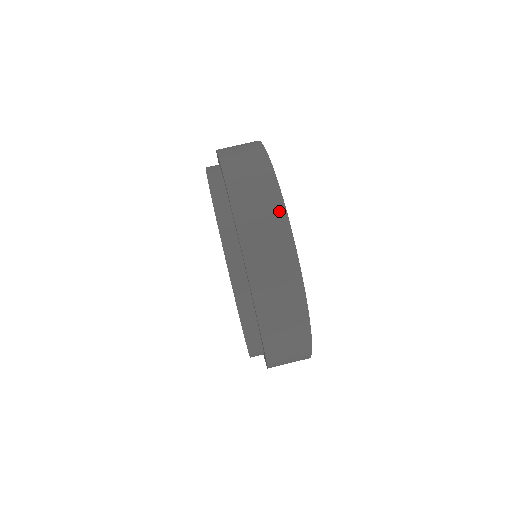
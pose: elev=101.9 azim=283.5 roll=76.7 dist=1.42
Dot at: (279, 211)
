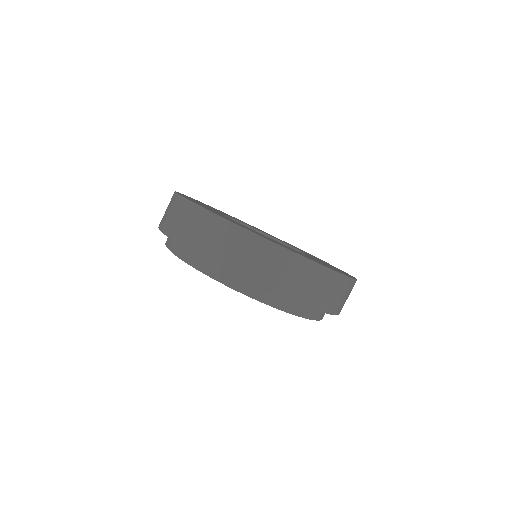
Dot at: (200, 213)
